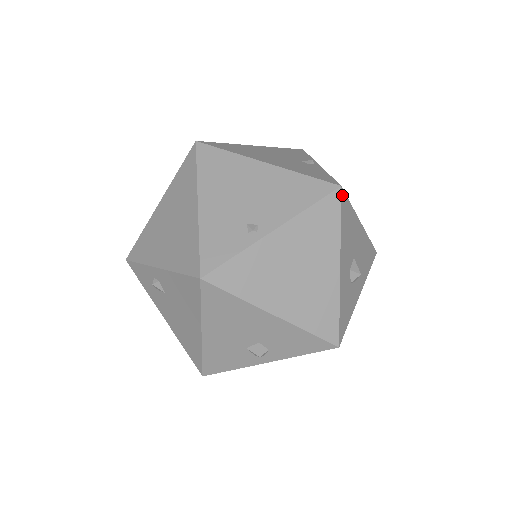
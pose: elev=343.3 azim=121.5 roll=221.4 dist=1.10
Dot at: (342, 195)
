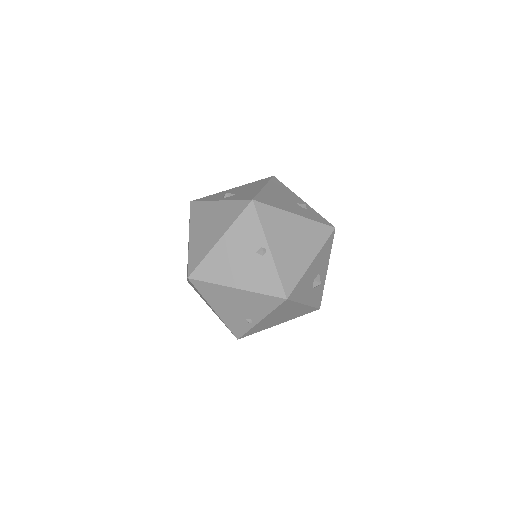
Dot at: (290, 298)
